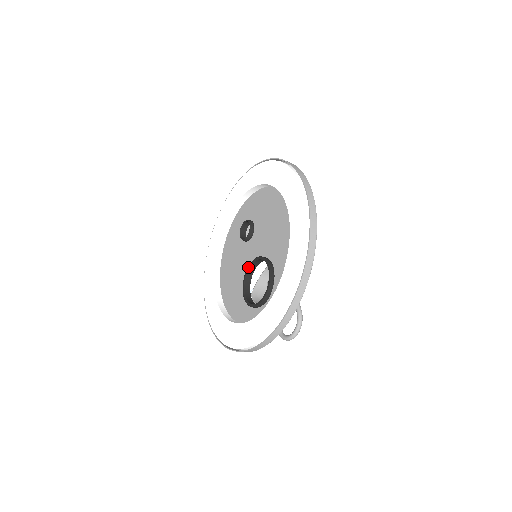
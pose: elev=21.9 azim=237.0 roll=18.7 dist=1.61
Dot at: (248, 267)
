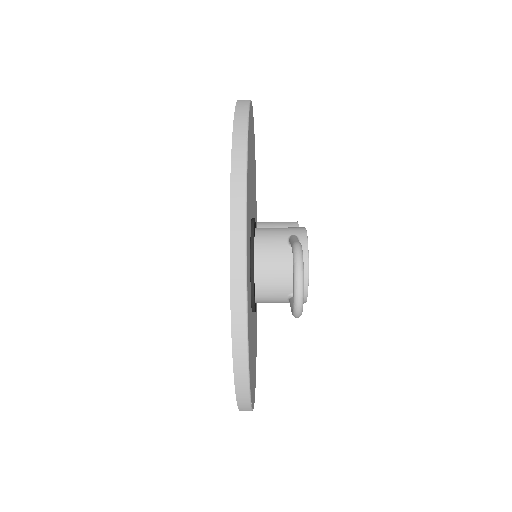
Dot at: occluded
